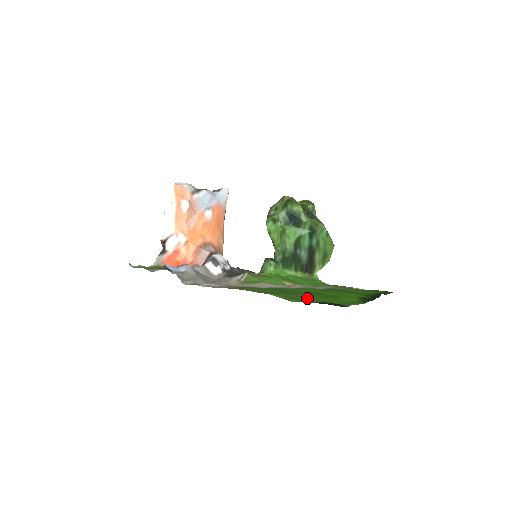
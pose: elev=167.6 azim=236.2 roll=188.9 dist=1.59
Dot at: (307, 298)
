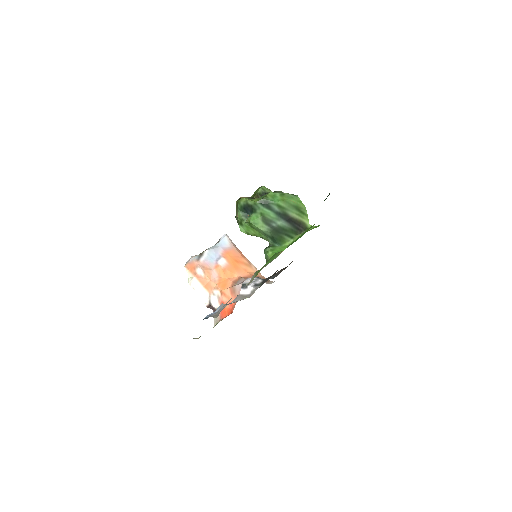
Dot at: occluded
